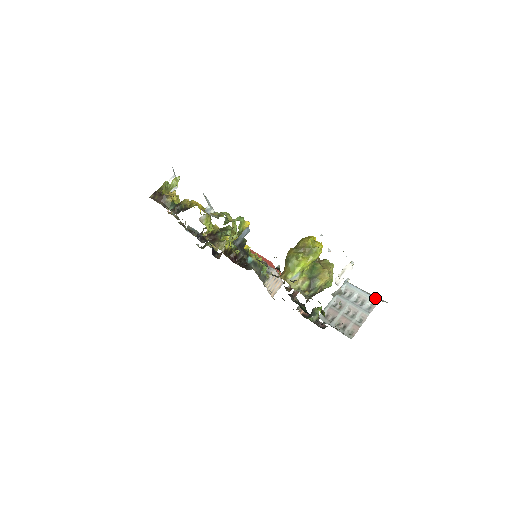
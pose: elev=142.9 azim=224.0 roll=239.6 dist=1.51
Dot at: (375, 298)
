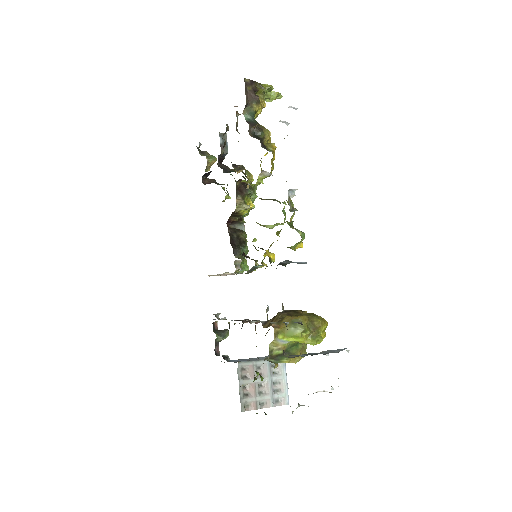
Dot at: occluded
